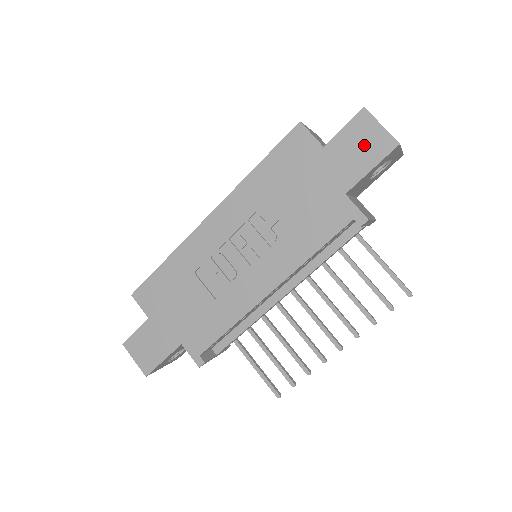
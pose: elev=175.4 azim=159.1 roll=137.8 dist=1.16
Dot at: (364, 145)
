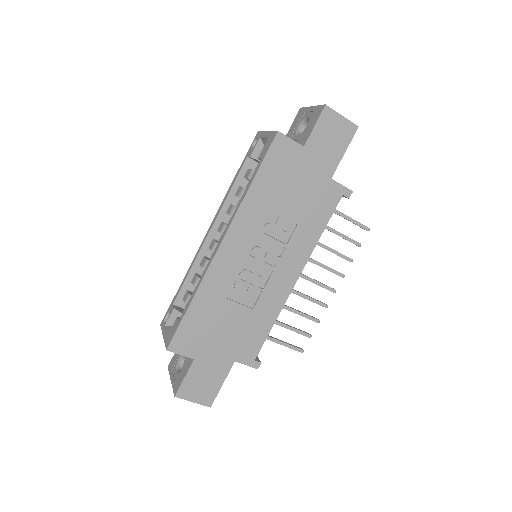
Dot at: (334, 135)
